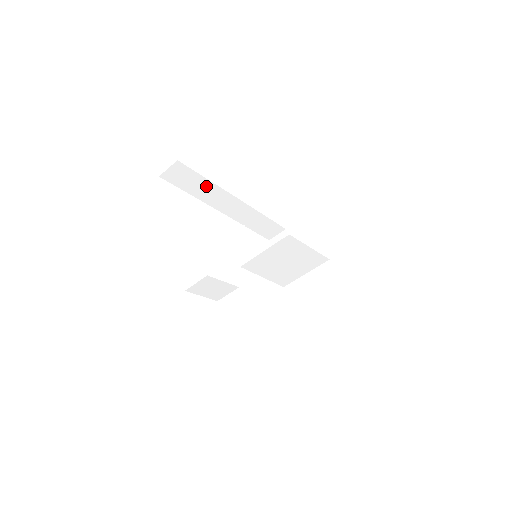
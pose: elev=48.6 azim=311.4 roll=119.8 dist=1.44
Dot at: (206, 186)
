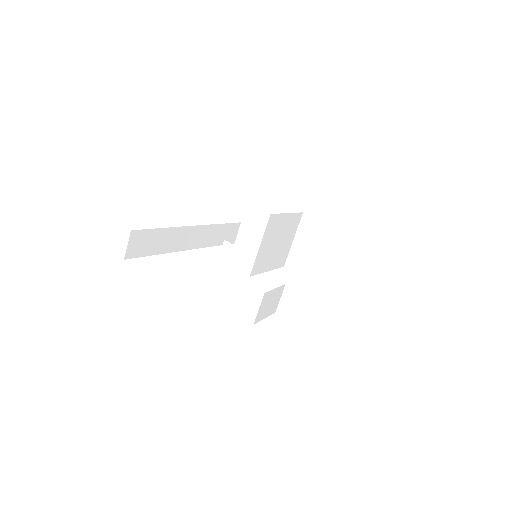
Dot at: (165, 236)
